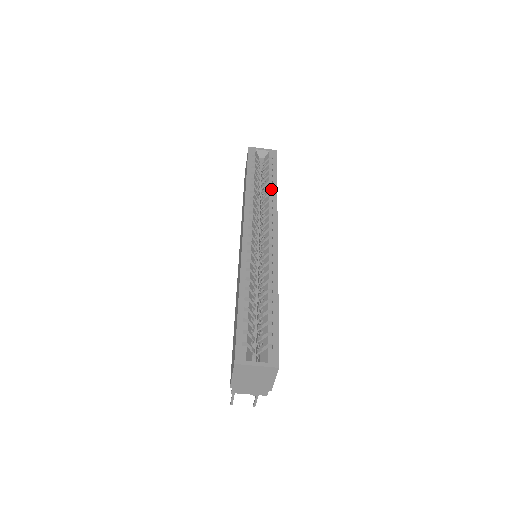
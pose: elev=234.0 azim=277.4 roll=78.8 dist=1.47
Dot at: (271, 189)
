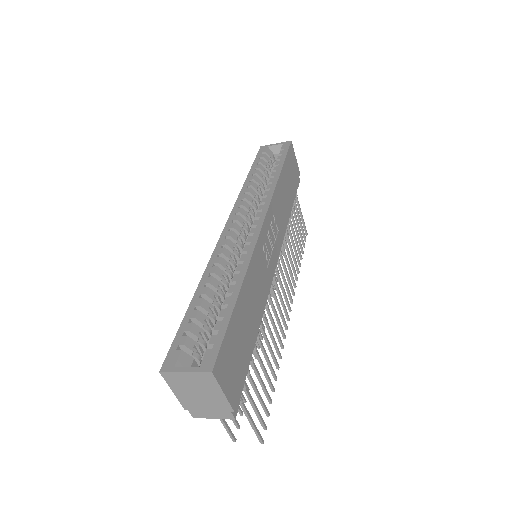
Dot at: (272, 178)
